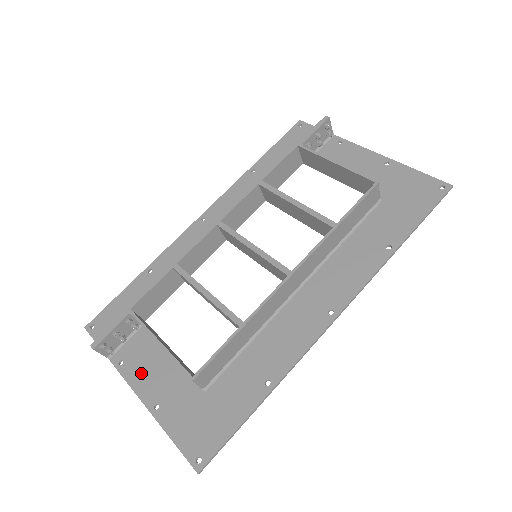
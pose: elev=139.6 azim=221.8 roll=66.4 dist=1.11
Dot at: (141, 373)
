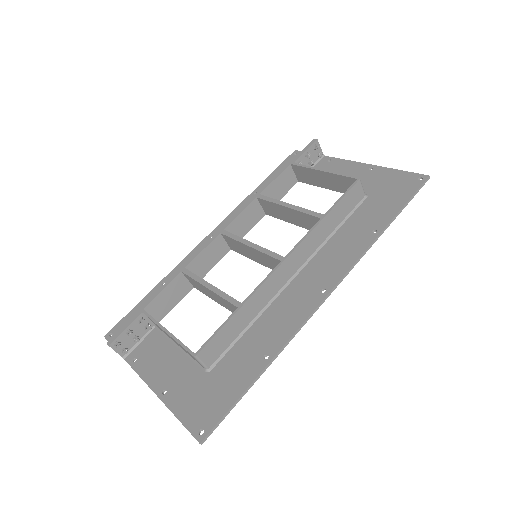
Dot at: (152, 366)
